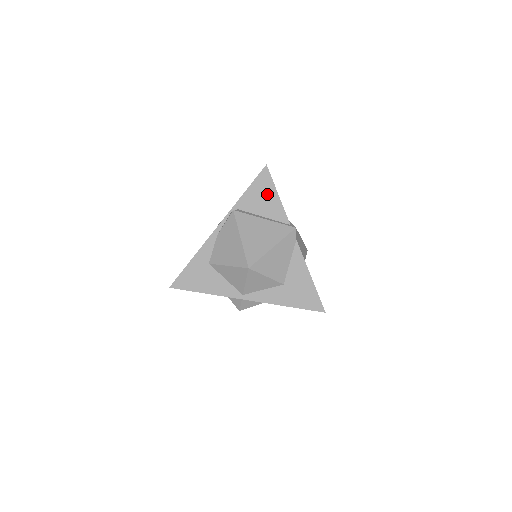
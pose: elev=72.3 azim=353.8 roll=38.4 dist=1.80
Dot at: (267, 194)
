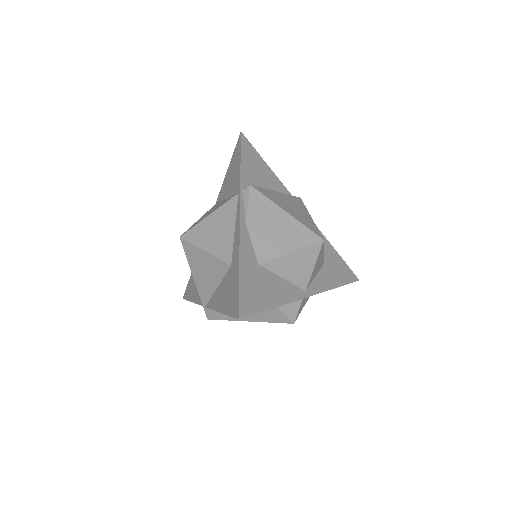
Dot at: (259, 165)
